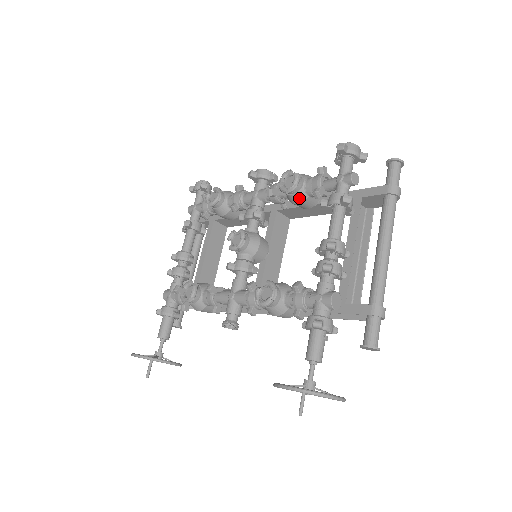
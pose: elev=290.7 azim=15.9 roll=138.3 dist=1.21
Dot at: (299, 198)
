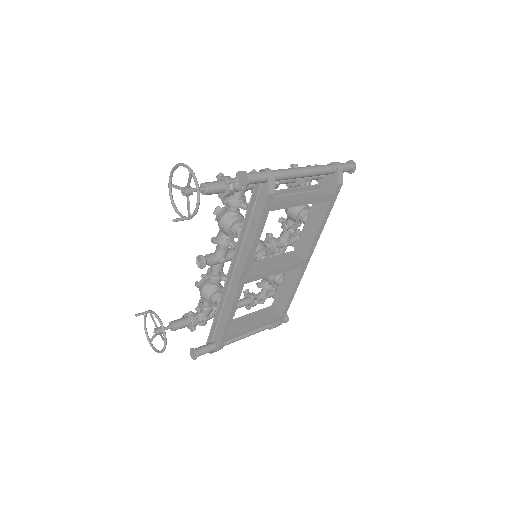
Dot at: occluded
